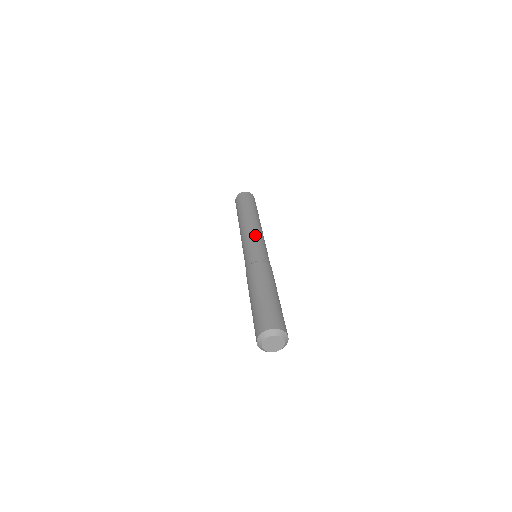
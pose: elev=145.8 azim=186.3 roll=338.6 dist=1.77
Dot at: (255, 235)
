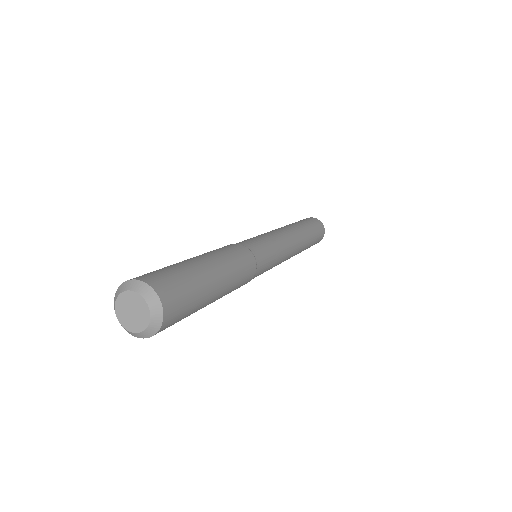
Dot at: (274, 234)
